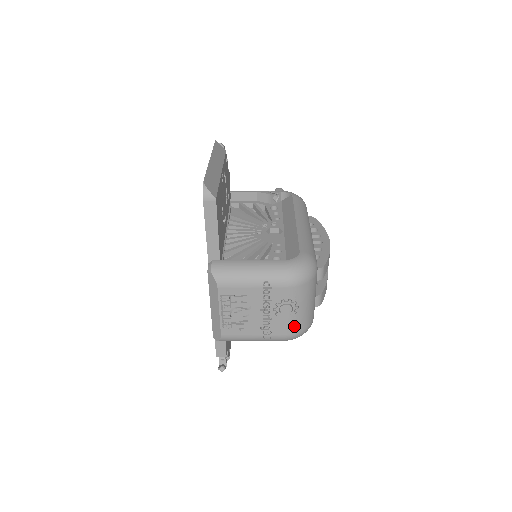
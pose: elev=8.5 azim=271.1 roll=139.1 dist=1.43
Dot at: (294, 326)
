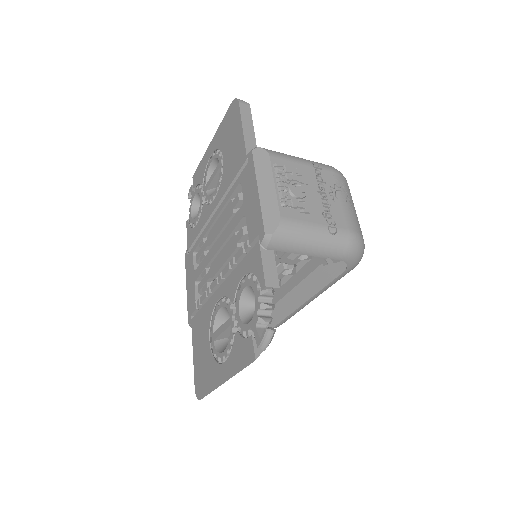
Dot at: (354, 222)
